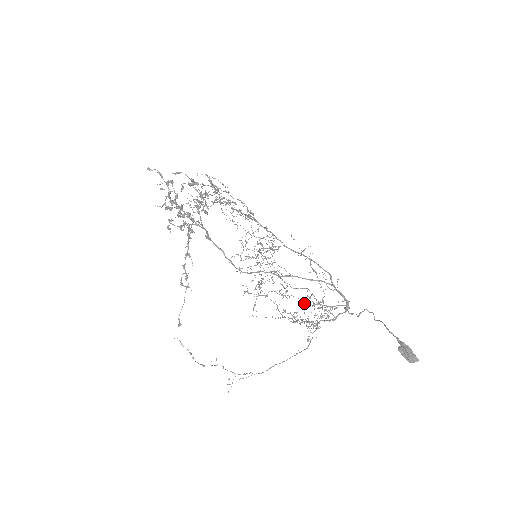
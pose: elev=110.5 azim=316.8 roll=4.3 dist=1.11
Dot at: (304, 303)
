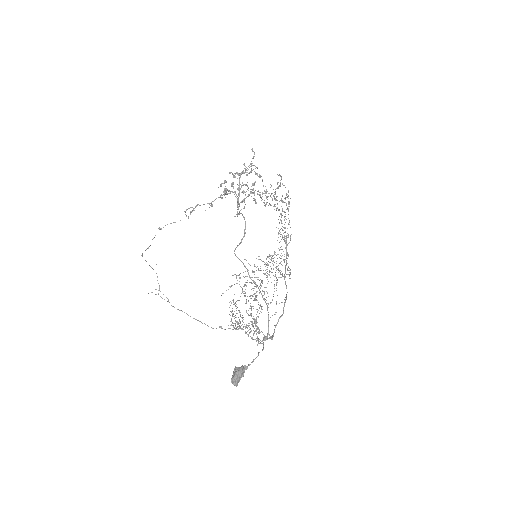
Dot at: occluded
